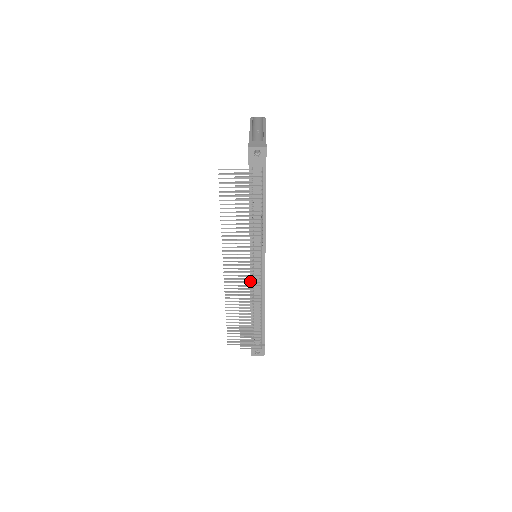
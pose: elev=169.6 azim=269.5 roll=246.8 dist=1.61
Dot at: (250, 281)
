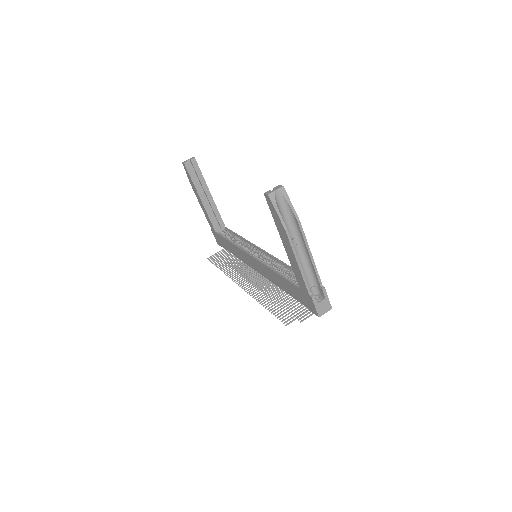
Dot at: (252, 270)
